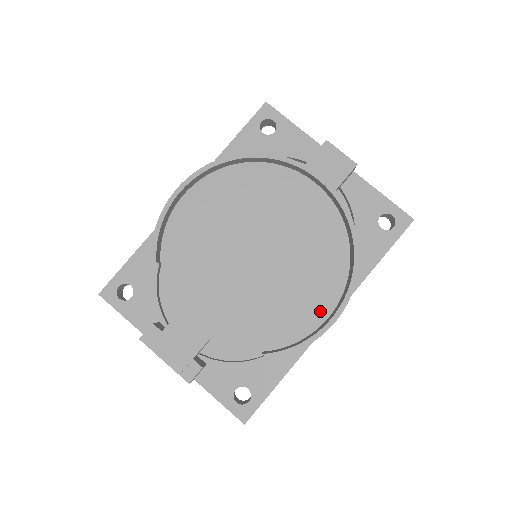
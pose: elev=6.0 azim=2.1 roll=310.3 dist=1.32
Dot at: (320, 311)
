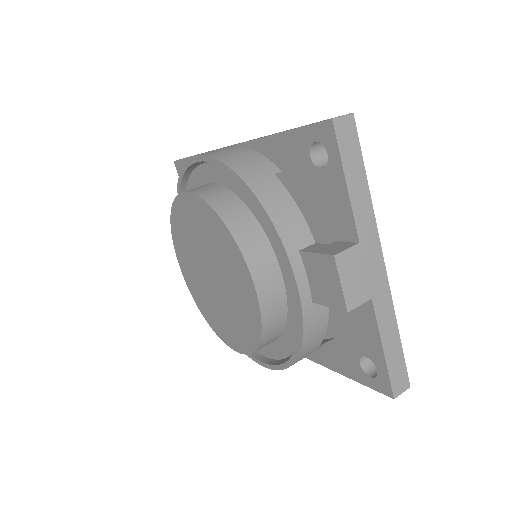
Dot at: occluded
